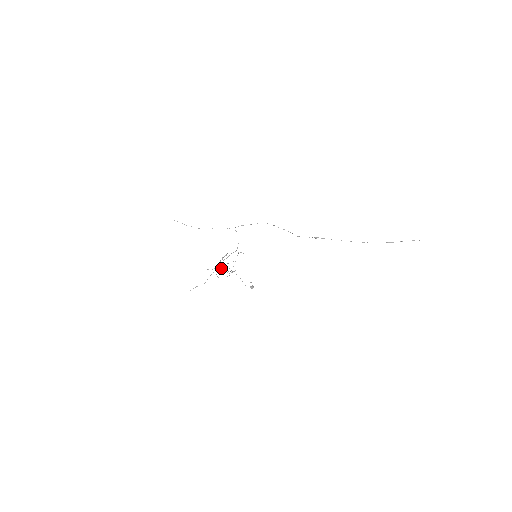
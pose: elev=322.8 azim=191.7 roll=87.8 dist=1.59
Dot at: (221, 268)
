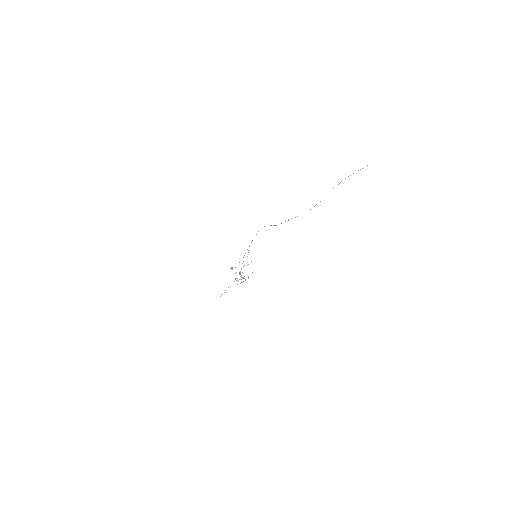
Dot at: (241, 277)
